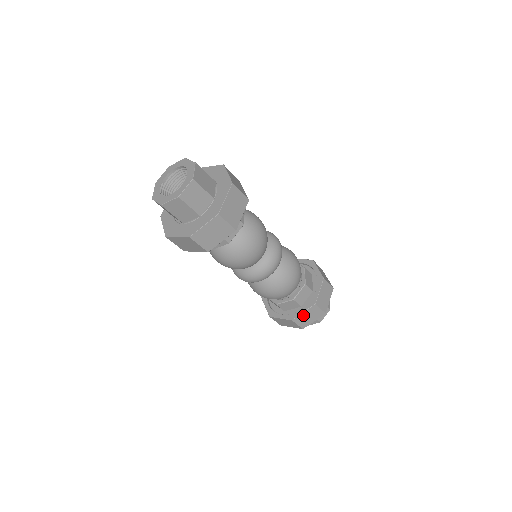
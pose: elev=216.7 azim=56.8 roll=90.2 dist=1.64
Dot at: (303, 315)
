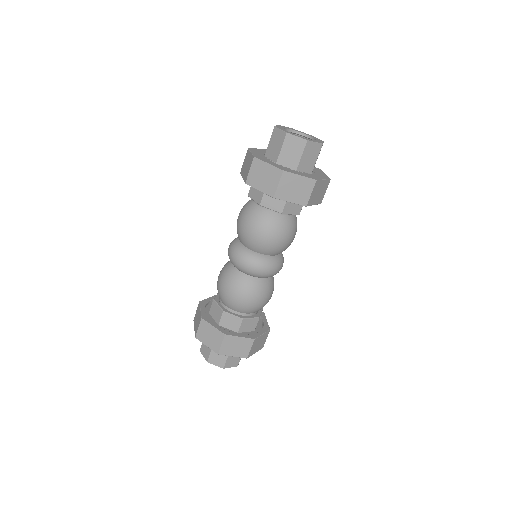
Dot at: (236, 340)
